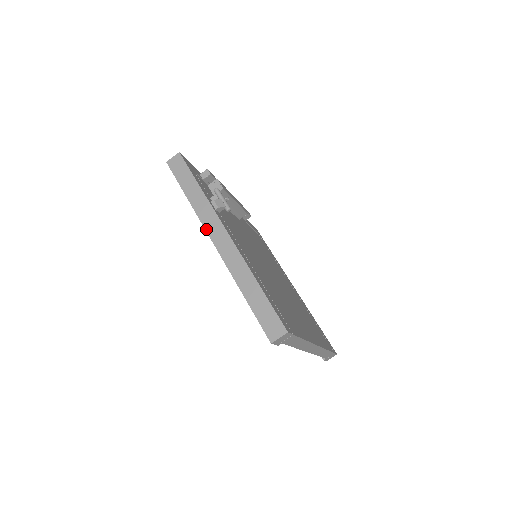
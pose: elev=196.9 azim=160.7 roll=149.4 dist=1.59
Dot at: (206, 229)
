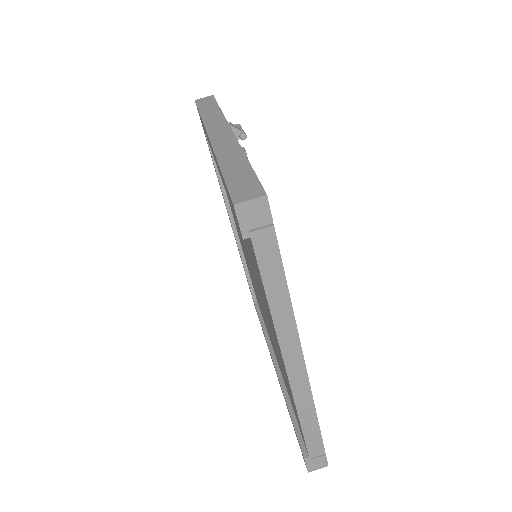
Dot at: (207, 129)
